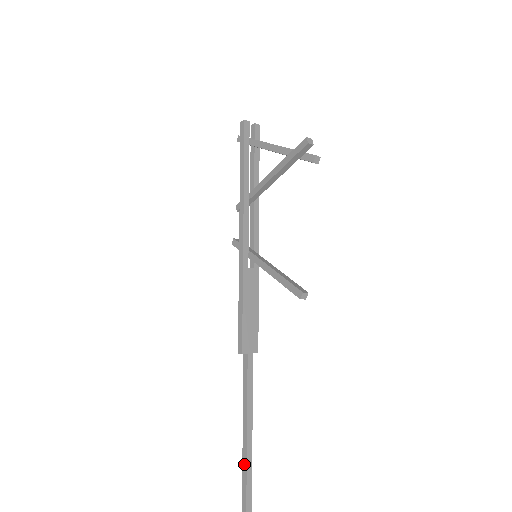
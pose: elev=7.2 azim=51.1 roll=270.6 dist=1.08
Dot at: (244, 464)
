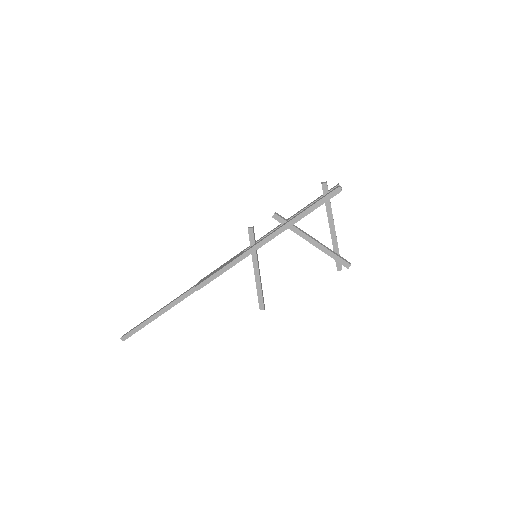
Dot at: (144, 324)
